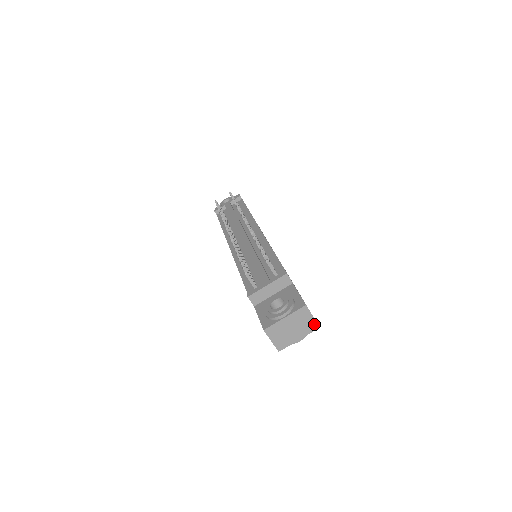
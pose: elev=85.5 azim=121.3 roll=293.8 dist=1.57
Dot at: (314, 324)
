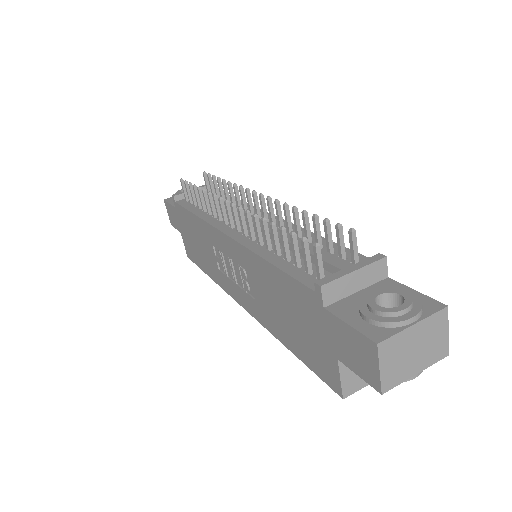
Dot at: (444, 347)
